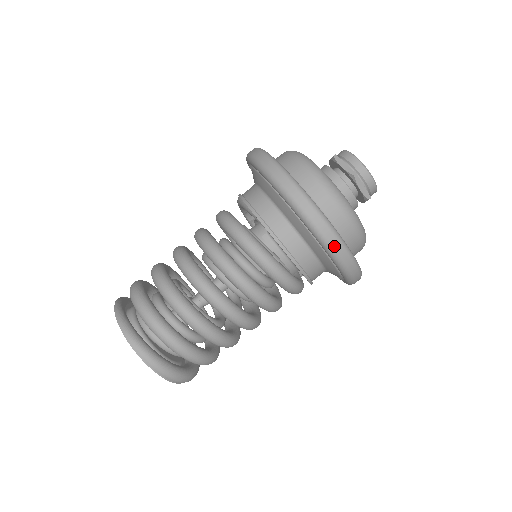
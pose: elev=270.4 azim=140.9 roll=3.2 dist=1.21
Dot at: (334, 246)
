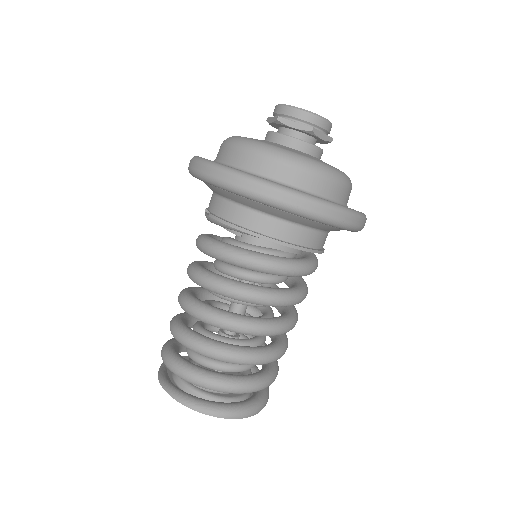
Dot at: (347, 221)
